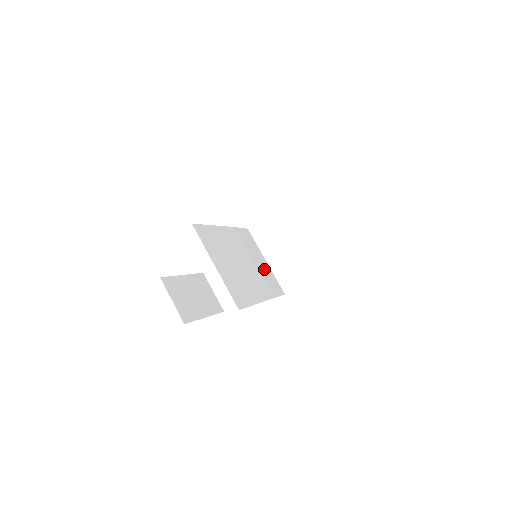
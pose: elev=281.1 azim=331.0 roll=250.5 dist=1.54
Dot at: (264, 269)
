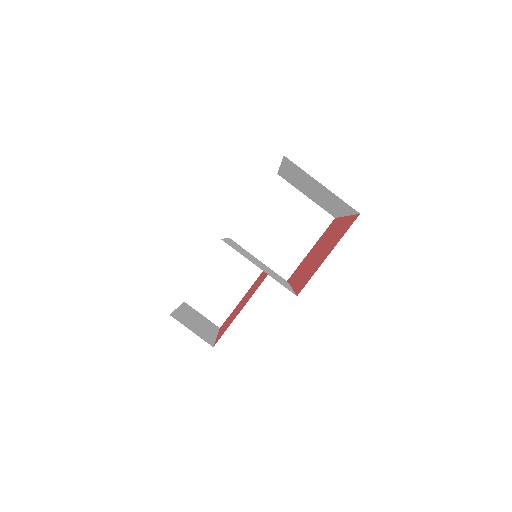
Dot at: (265, 265)
